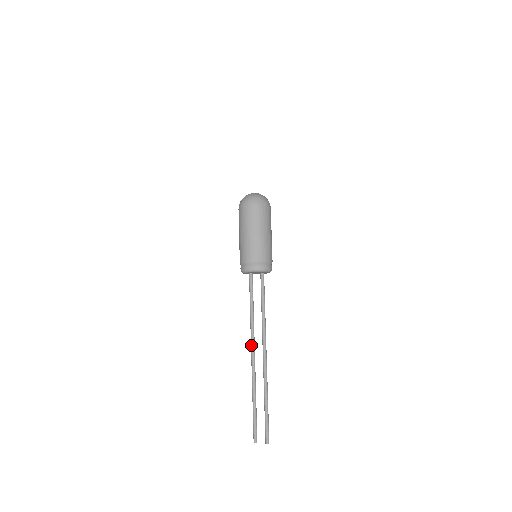
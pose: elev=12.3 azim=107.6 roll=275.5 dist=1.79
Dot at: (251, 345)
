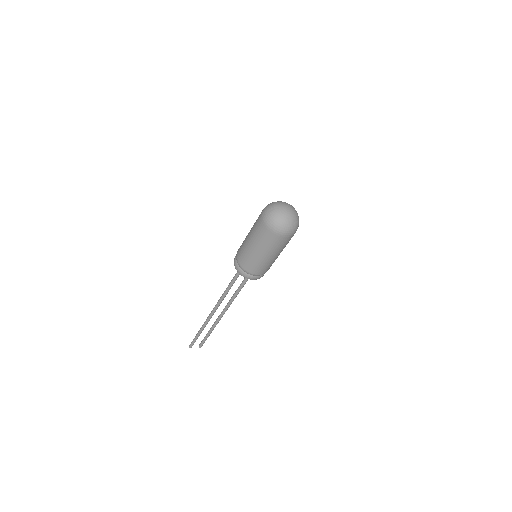
Dot at: (216, 308)
